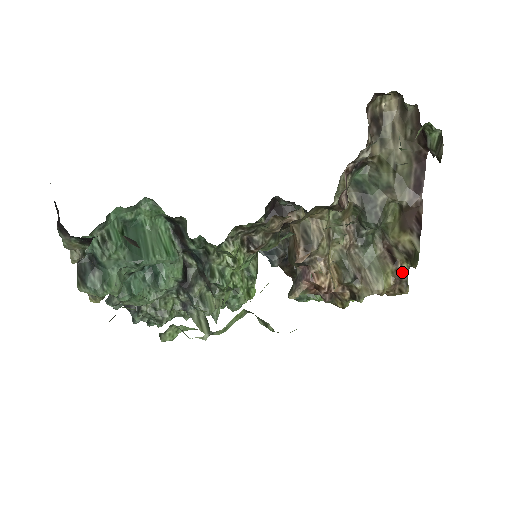
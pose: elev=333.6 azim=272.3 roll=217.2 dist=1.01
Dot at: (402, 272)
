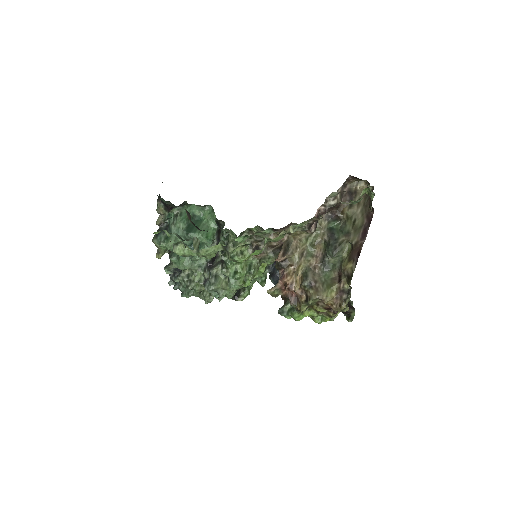
Dot at: (343, 289)
